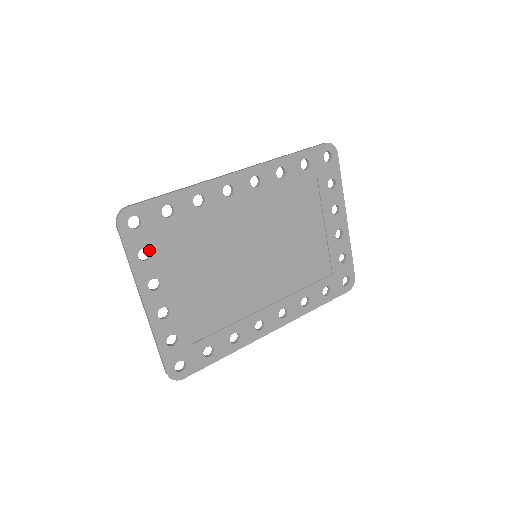
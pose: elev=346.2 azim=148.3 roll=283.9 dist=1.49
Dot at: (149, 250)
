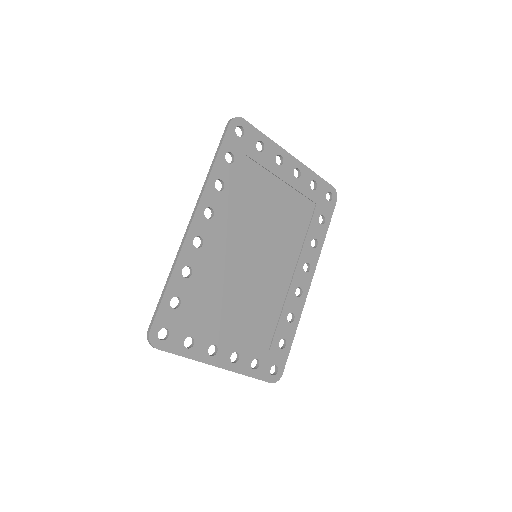
Dot at: (189, 336)
